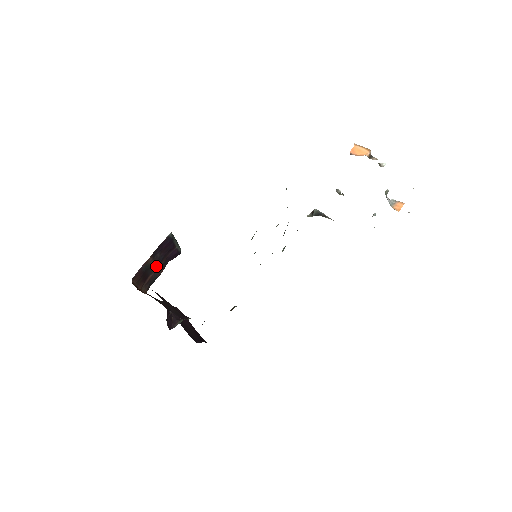
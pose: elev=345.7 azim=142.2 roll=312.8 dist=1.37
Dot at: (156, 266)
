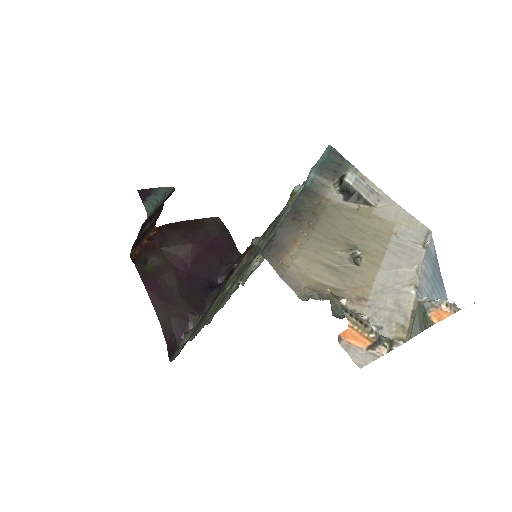
Dot at: (151, 222)
